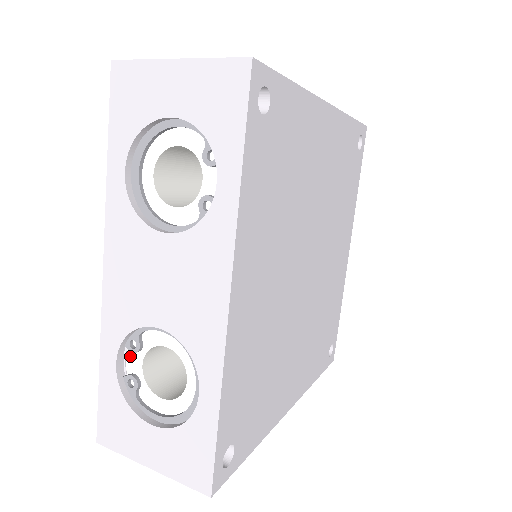
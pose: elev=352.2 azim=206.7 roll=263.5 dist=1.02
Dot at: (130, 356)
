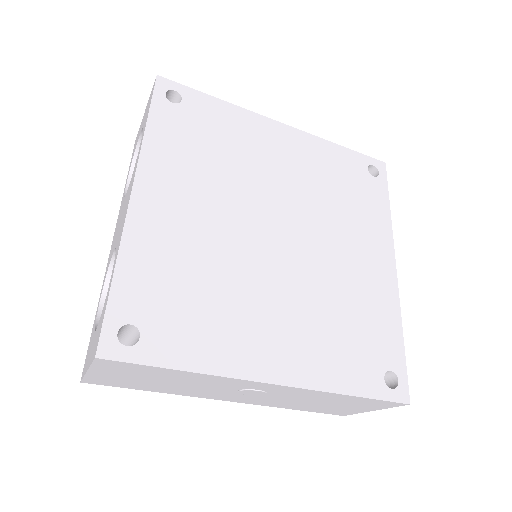
Dot at: occluded
